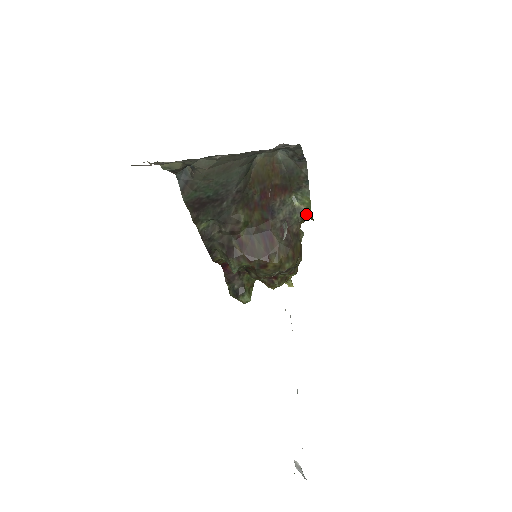
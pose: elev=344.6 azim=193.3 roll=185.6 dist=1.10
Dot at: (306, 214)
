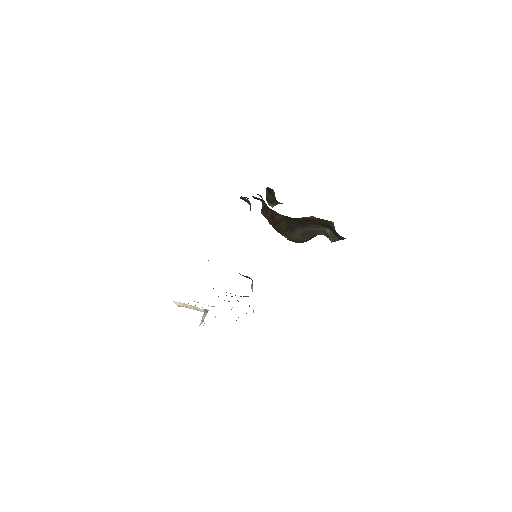
Dot at: (329, 238)
